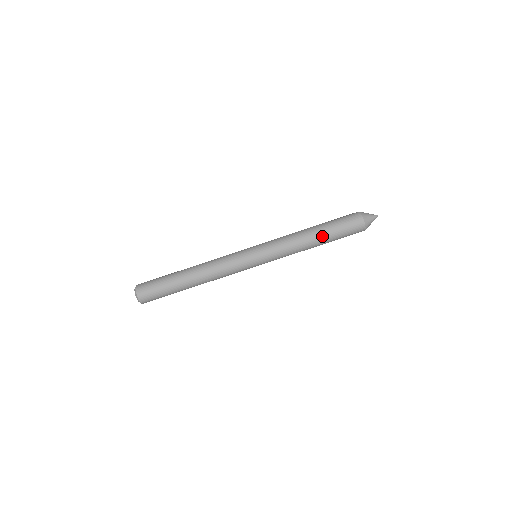
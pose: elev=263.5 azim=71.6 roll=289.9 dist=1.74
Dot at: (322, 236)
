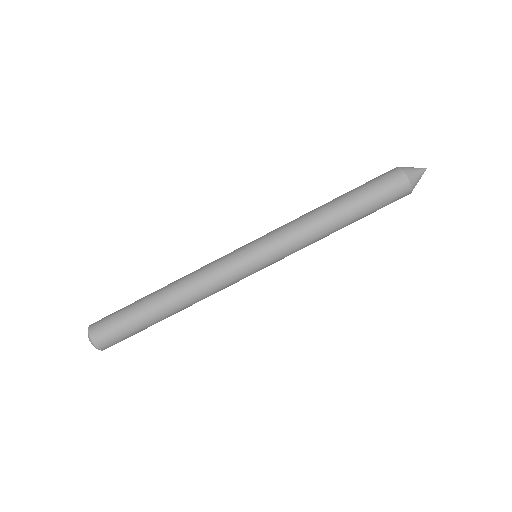
Dot at: (344, 202)
